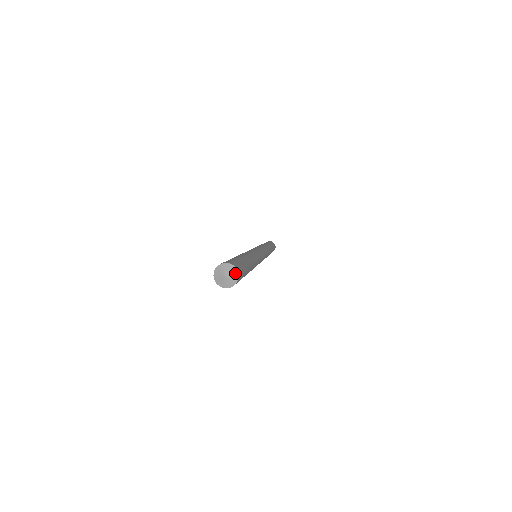
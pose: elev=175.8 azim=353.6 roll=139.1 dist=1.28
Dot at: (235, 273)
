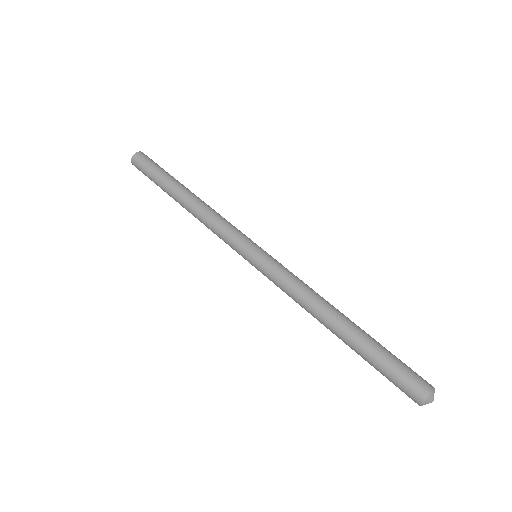
Dot at: occluded
